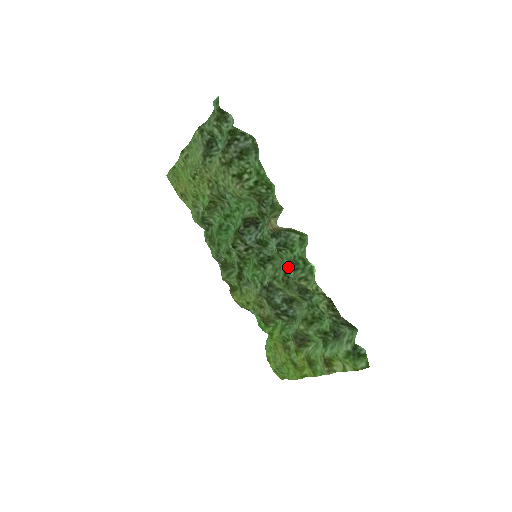
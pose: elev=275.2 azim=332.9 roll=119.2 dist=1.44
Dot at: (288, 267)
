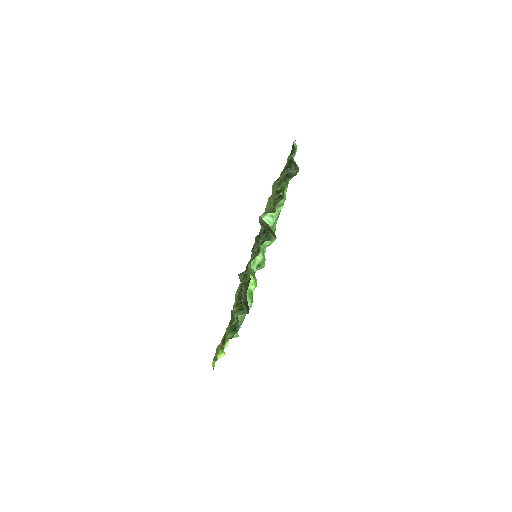
Dot at: occluded
